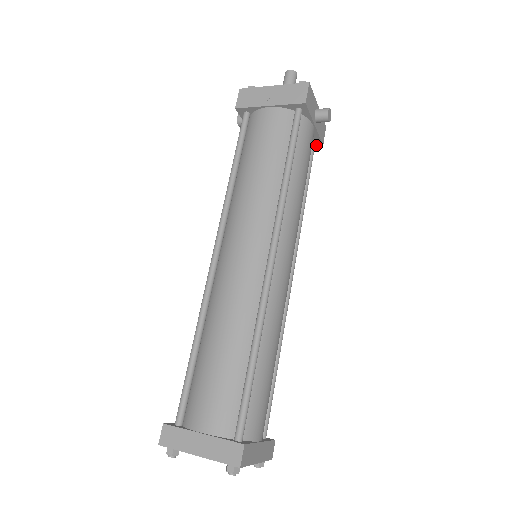
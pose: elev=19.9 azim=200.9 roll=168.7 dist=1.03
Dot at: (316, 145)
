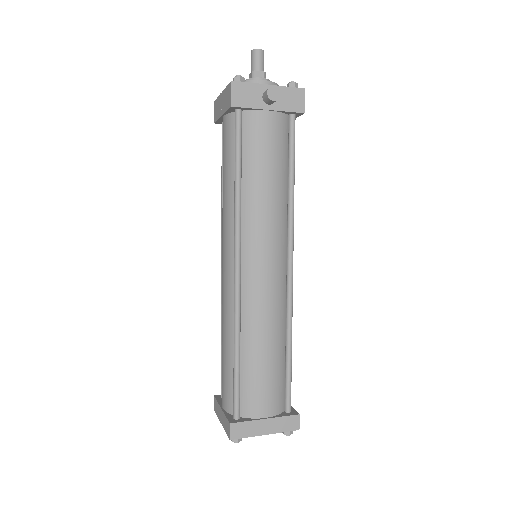
Dot at: occluded
